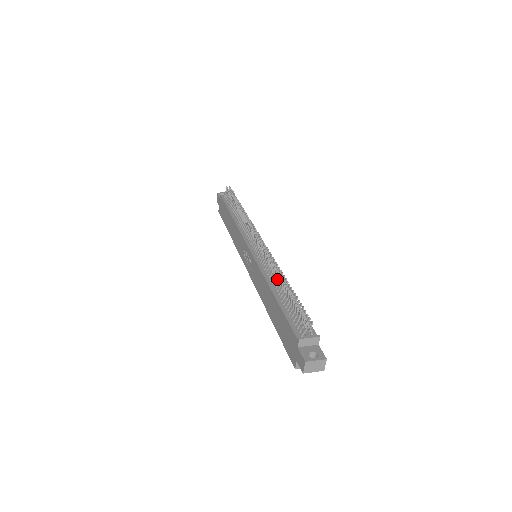
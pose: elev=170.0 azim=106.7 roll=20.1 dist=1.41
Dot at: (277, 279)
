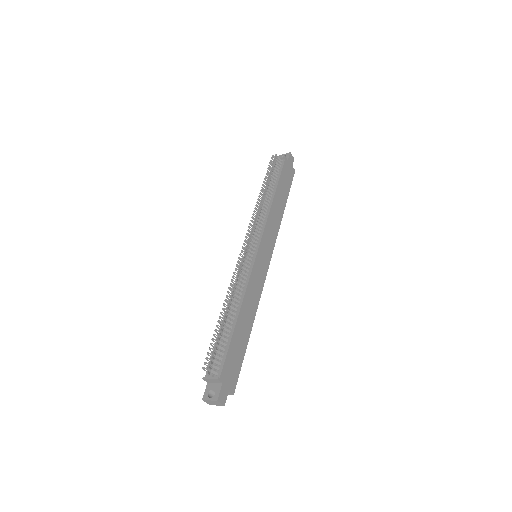
Dot at: occluded
